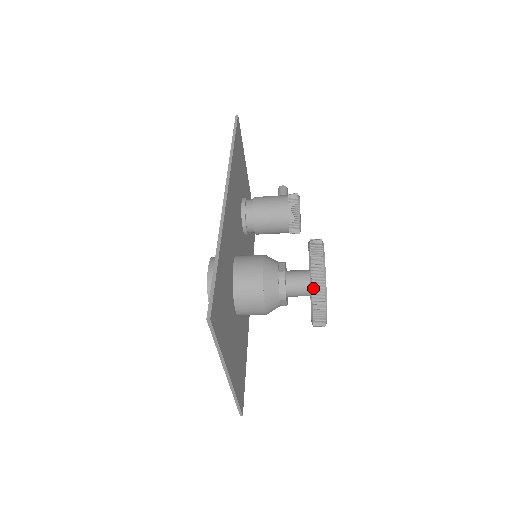
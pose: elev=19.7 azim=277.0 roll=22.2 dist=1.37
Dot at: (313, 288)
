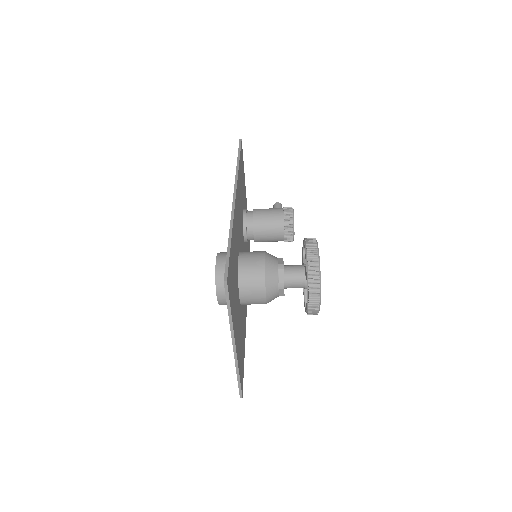
Dot at: (309, 274)
